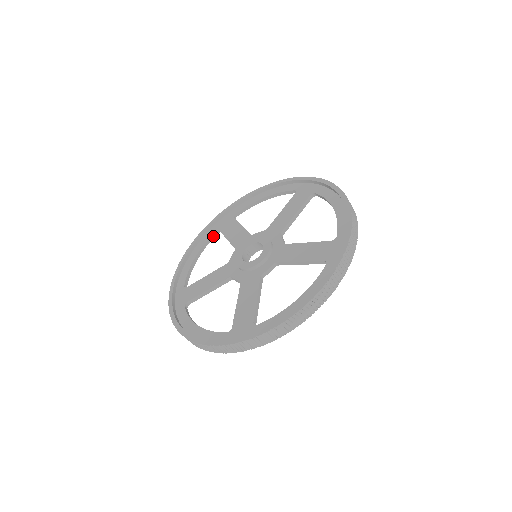
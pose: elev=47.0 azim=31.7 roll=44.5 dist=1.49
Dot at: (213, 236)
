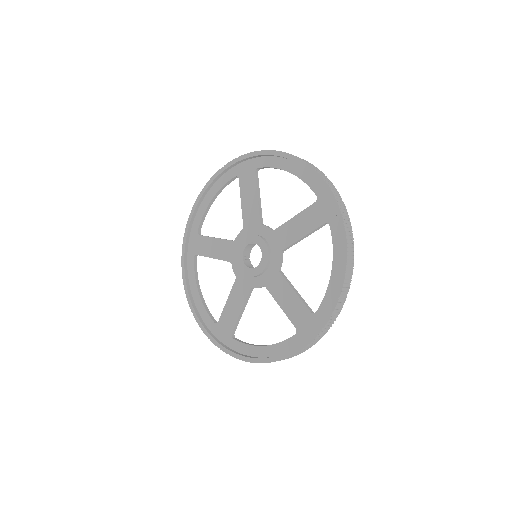
Dot at: (195, 263)
